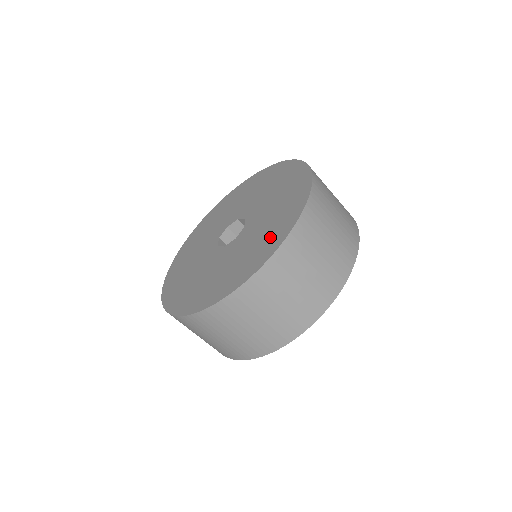
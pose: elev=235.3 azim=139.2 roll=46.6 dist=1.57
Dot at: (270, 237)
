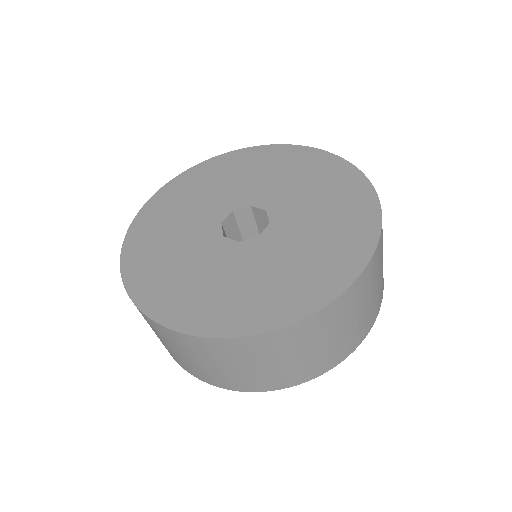
Dot at: (254, 304)
